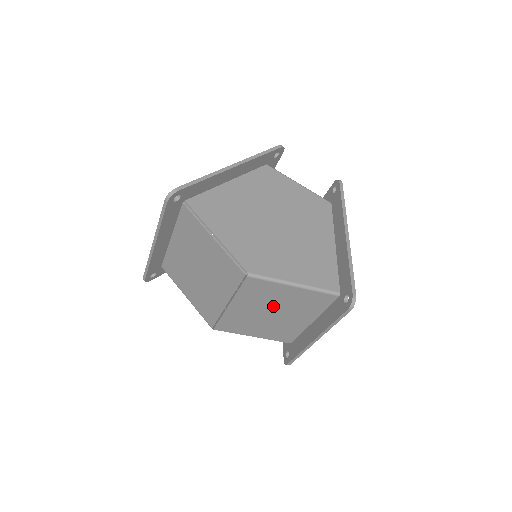
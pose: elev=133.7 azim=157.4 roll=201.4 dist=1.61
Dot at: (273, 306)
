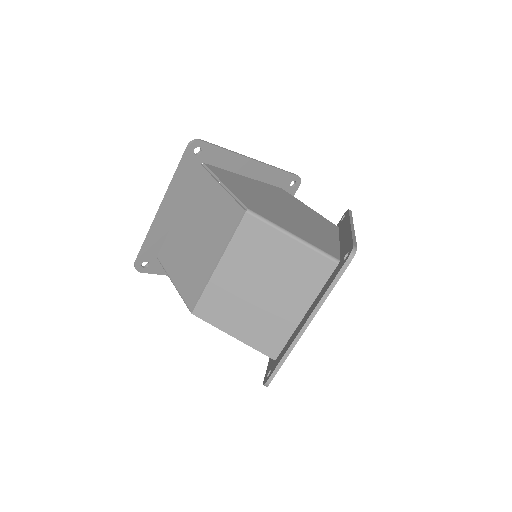
Dot at: (265, 273)
